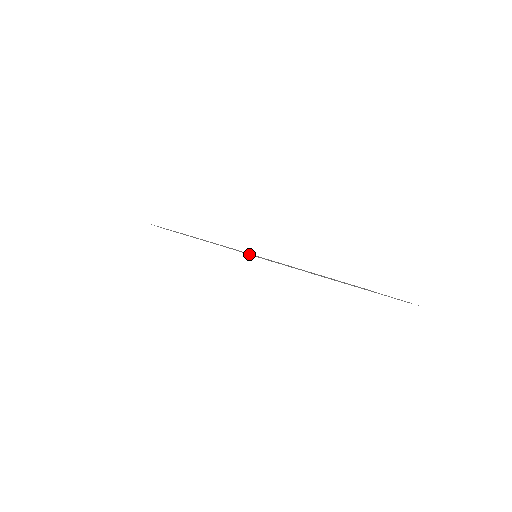
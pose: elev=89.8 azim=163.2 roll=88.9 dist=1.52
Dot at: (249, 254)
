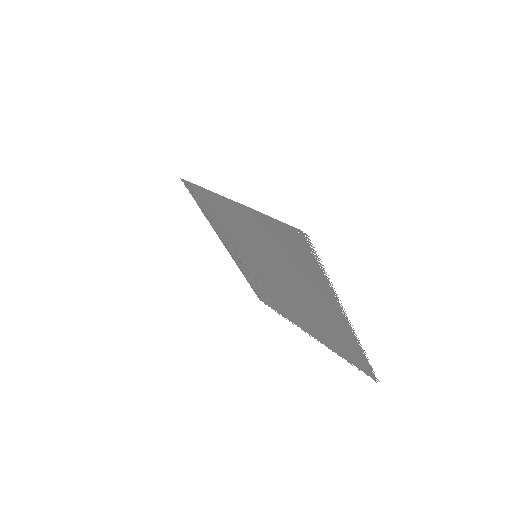
Dot at: (337, 300)
